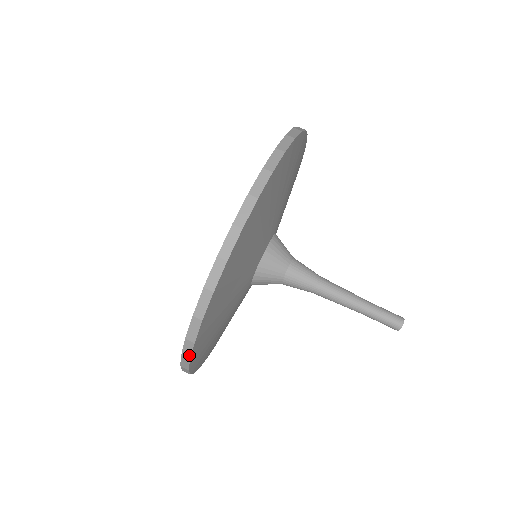
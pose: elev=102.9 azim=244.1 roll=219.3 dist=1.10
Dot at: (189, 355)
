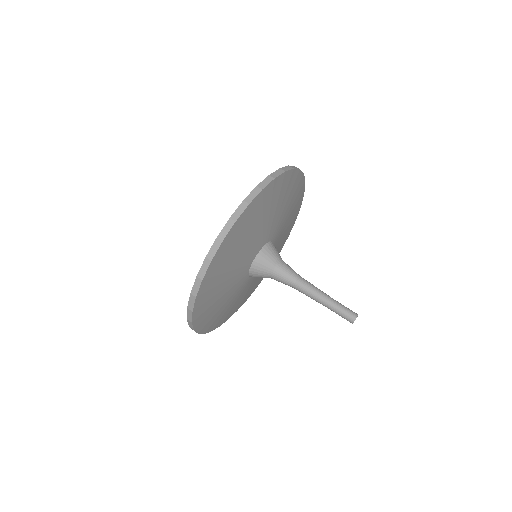
Dot at: (213, 255)
